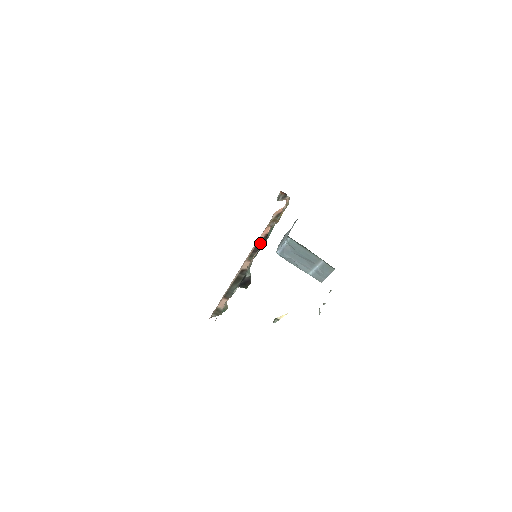
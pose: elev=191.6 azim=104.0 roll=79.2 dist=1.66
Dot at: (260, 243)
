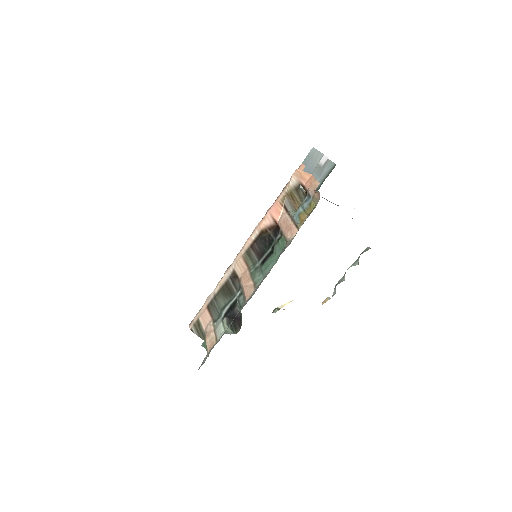
Dot at: (264, 239)
